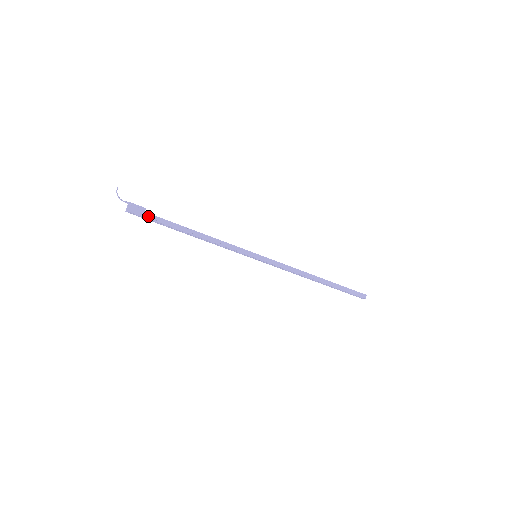
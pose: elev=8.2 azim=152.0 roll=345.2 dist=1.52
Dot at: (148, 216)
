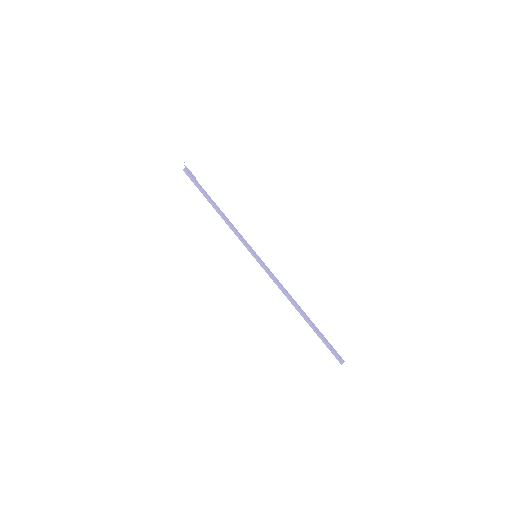
Dot at: (196, 180)
